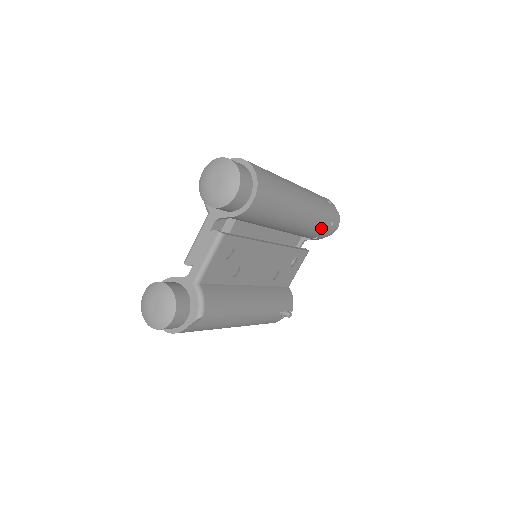
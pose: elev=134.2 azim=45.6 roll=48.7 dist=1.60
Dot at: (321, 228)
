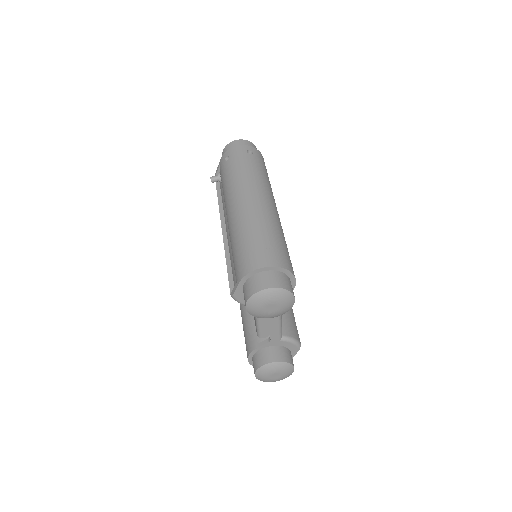
Dot at: occluded
